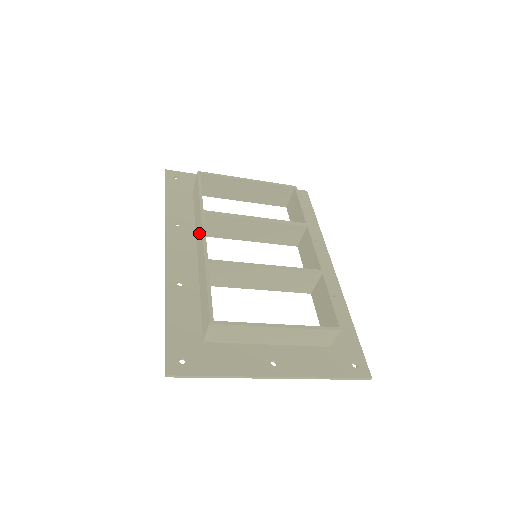
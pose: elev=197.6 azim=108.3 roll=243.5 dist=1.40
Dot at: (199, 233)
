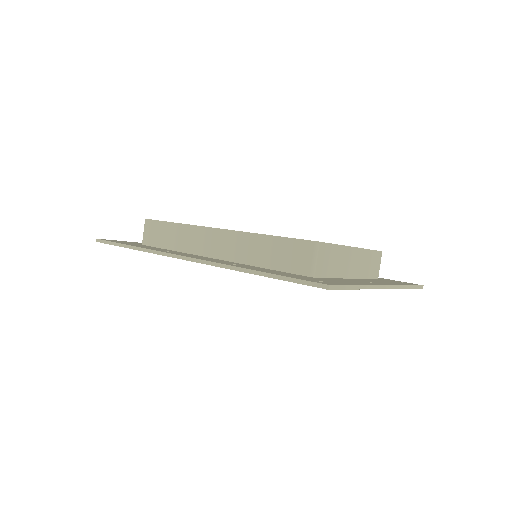
Dot at: (203, 239)
